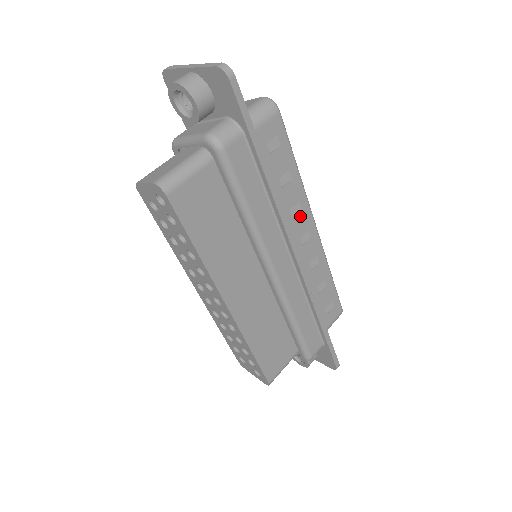
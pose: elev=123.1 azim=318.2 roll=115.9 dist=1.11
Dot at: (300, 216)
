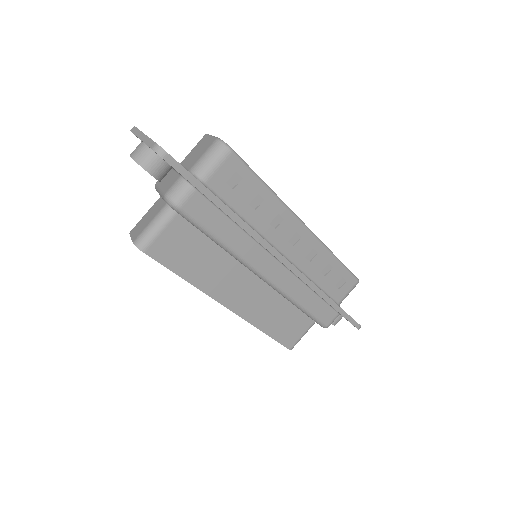
Dot at: (283, 224)
